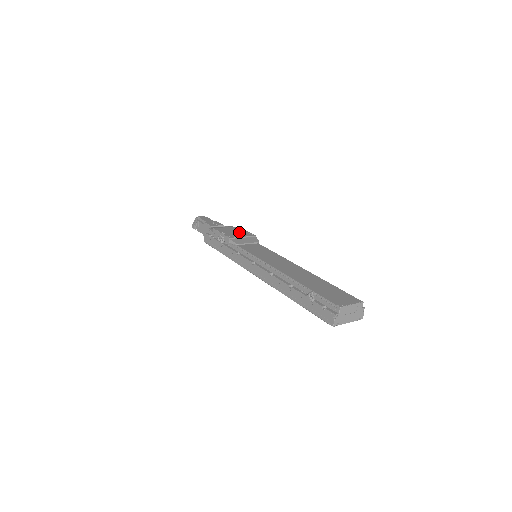
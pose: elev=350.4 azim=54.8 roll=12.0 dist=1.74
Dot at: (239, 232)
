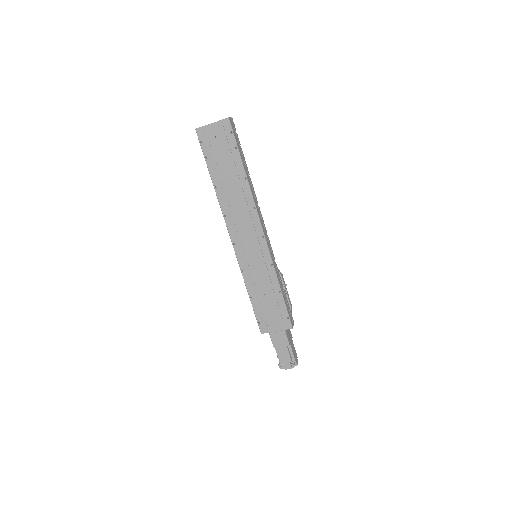
Dot at: occluded
